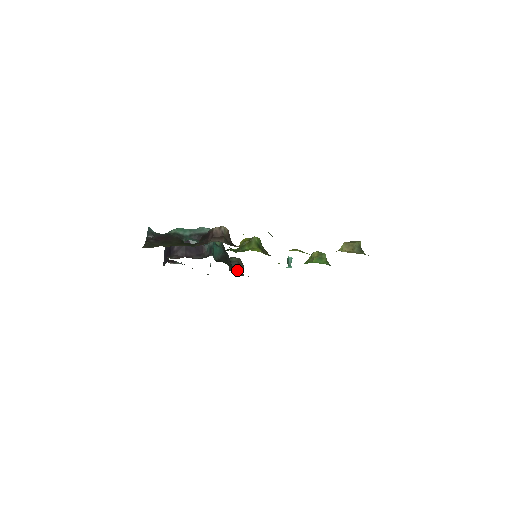
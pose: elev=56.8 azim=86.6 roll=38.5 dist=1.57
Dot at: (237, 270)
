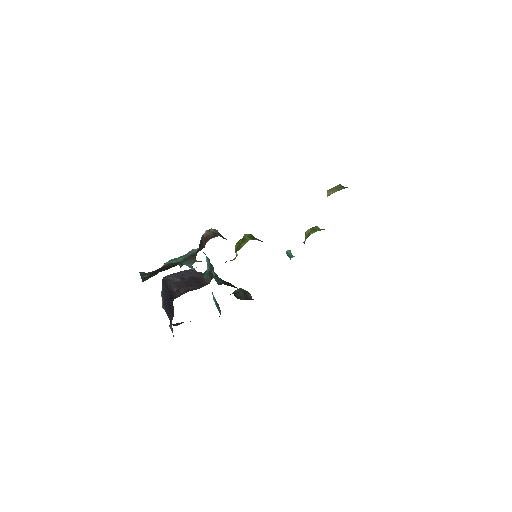
Dot at: occluded
